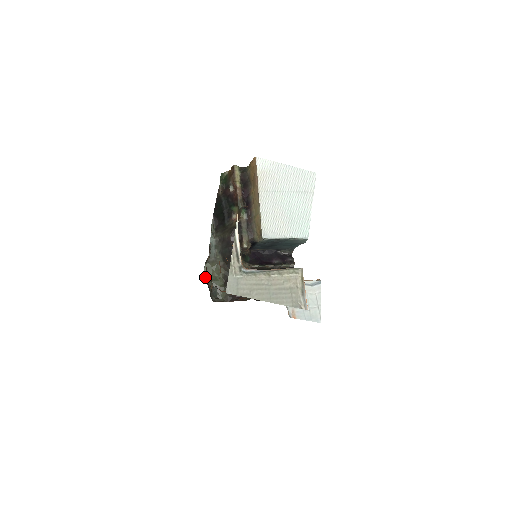
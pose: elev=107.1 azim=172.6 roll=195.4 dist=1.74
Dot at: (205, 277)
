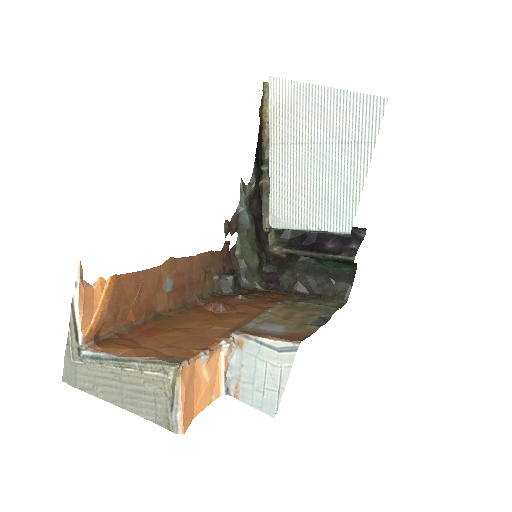
Dot at: (237, 251)
